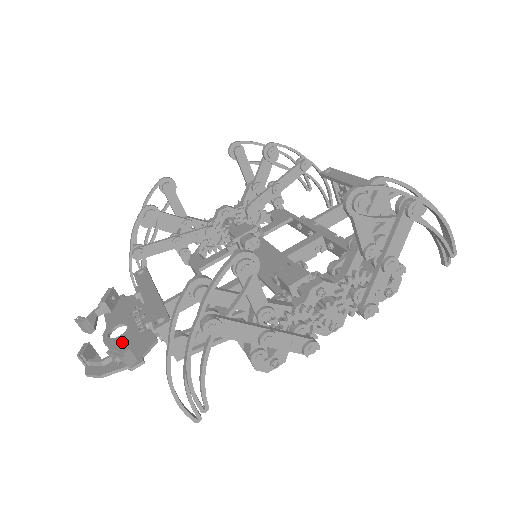
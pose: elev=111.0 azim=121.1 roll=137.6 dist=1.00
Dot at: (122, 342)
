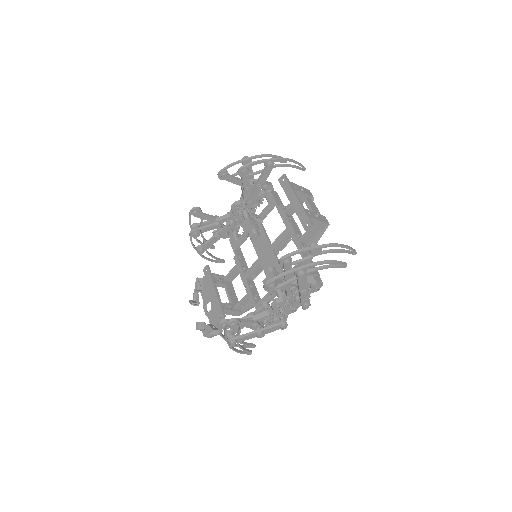
Dot at: (212, 316)
